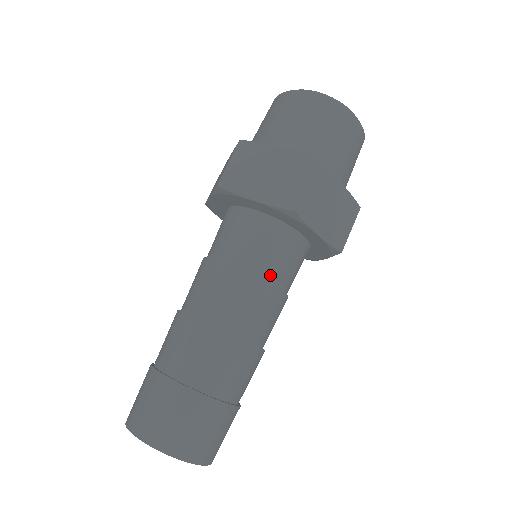
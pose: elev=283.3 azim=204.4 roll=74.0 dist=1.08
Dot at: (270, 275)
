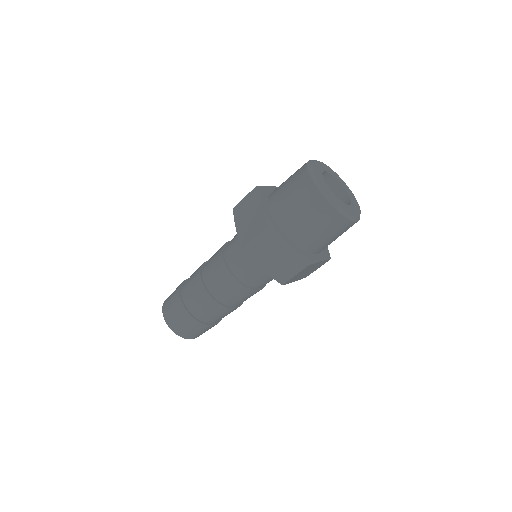
Dot at: (258, 286)
